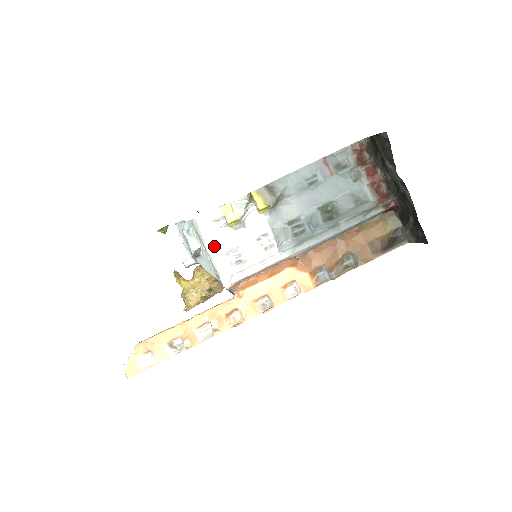
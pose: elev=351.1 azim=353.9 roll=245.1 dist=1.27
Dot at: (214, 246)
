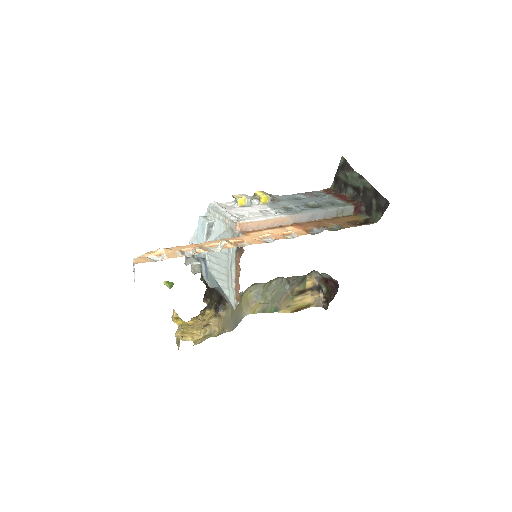
Dot at: (226, 210)
